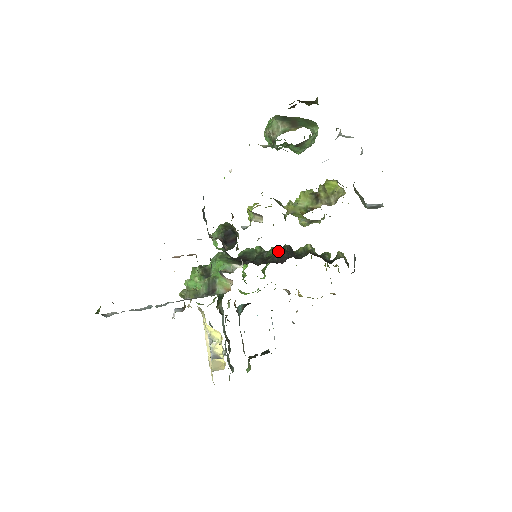
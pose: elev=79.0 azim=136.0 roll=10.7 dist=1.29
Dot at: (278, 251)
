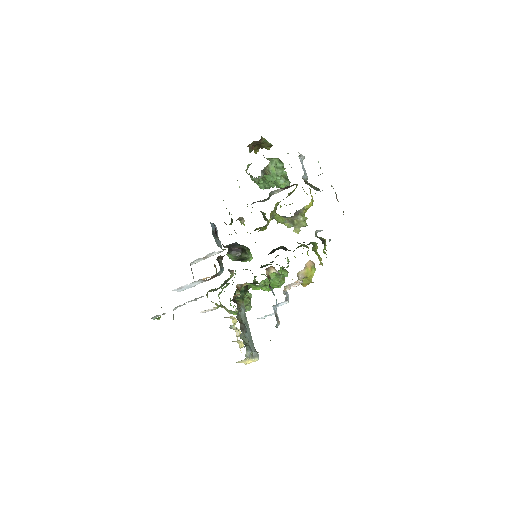
Dot at: (273, 250)
